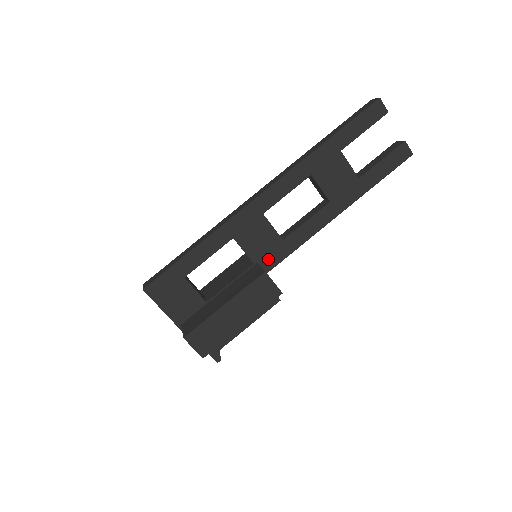
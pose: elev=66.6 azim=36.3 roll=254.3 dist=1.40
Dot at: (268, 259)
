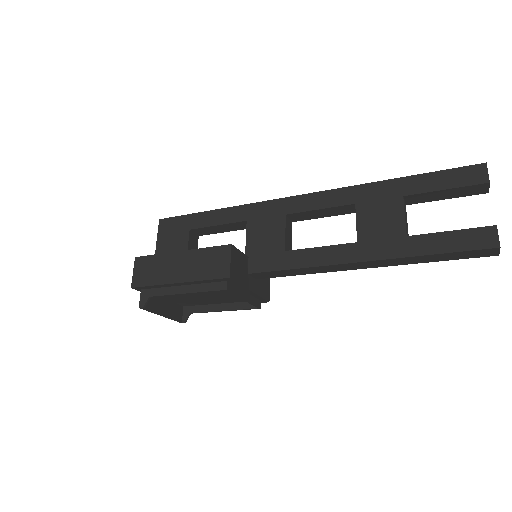
Dot at: (260, 260)
